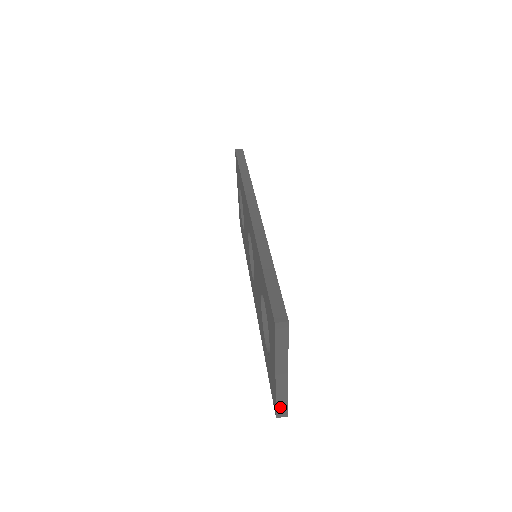
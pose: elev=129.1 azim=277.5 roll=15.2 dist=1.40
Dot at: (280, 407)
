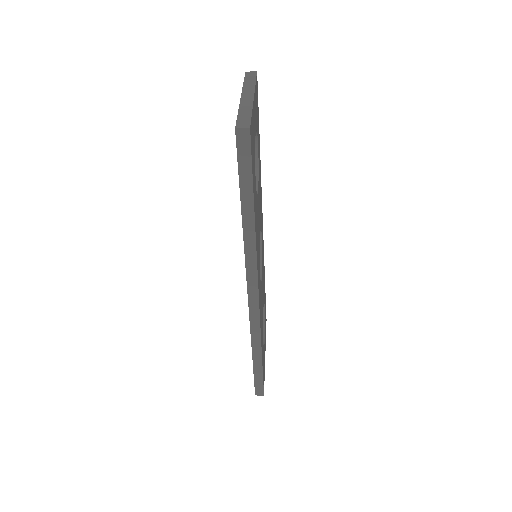
Dot at: (242, 120)
